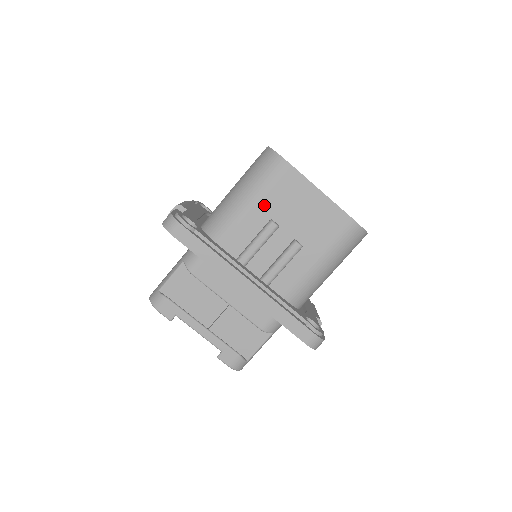
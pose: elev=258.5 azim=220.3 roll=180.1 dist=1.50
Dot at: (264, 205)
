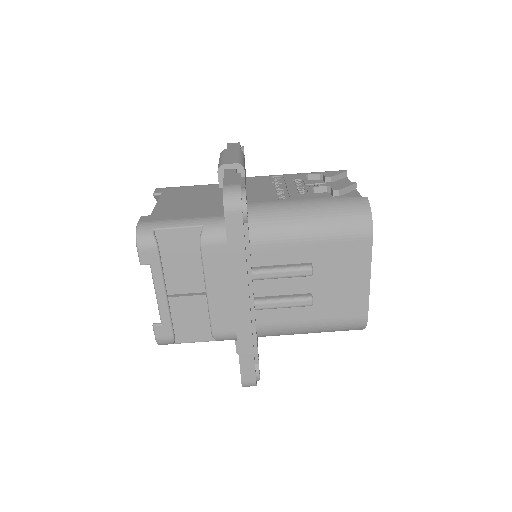
Dot at: (318, 248)
